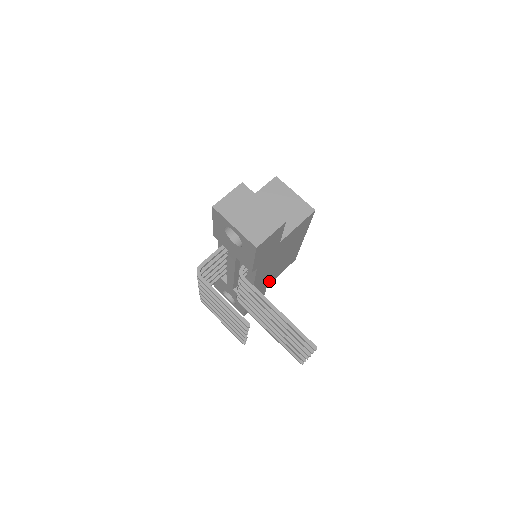
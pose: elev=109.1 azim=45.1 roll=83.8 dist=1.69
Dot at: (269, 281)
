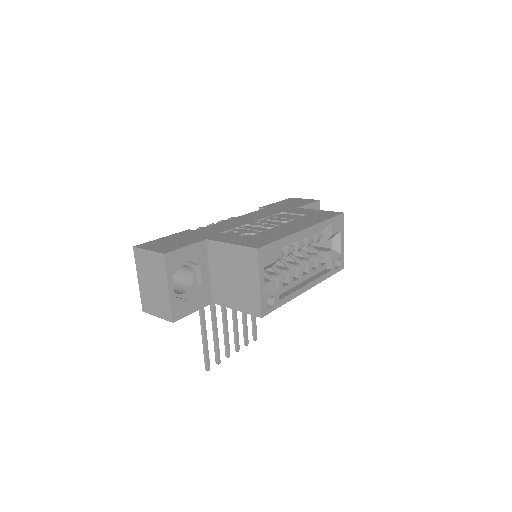
Dot at: occluded
